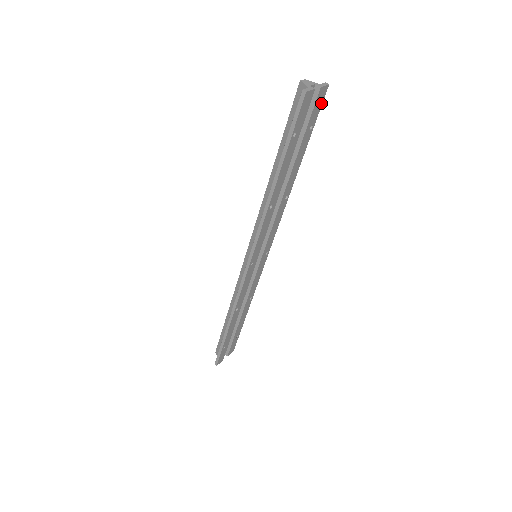
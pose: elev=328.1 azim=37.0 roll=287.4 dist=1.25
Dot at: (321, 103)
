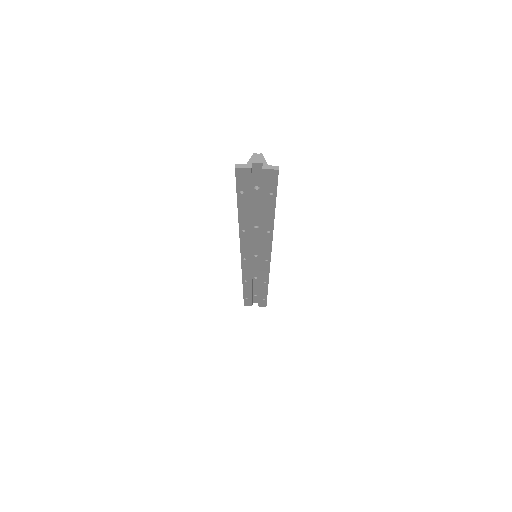
Dot at: (276, 180)
